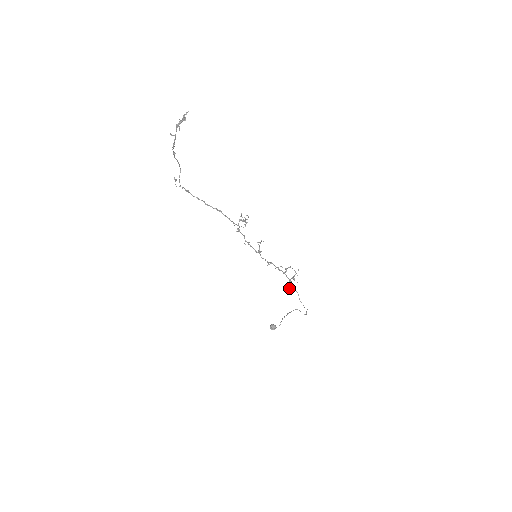
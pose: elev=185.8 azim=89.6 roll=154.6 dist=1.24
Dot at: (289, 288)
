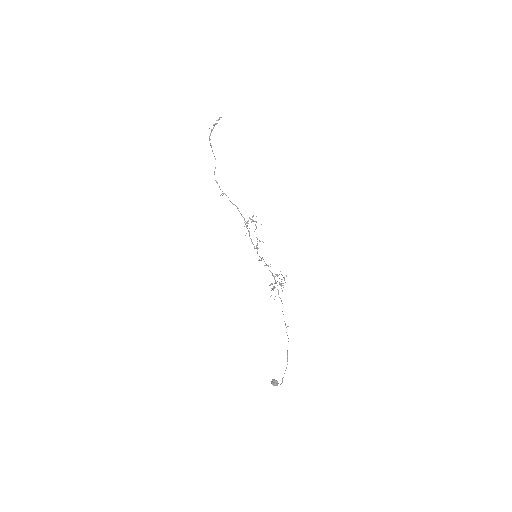
Dot at: (272, 288)
